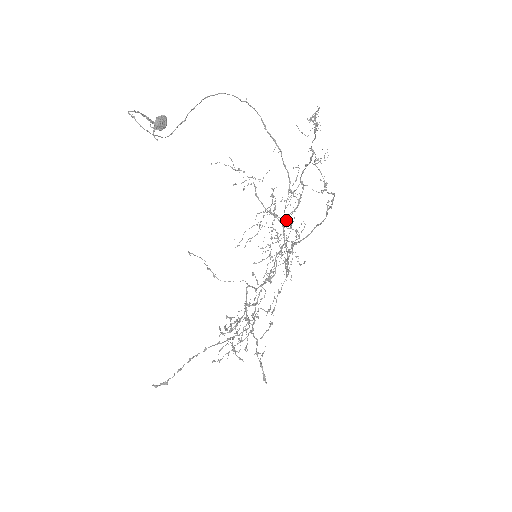
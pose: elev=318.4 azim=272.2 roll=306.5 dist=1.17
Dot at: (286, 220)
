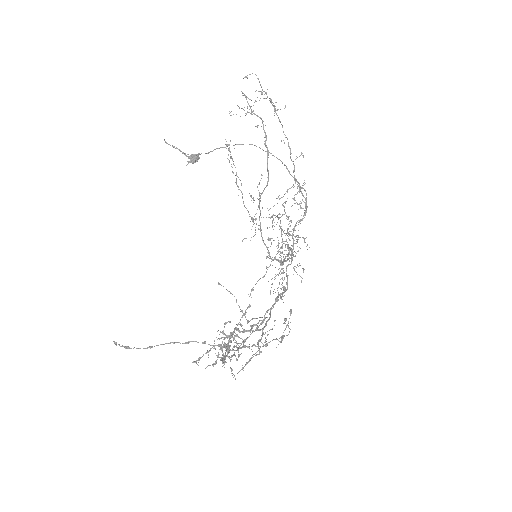
Dot at: occluded
